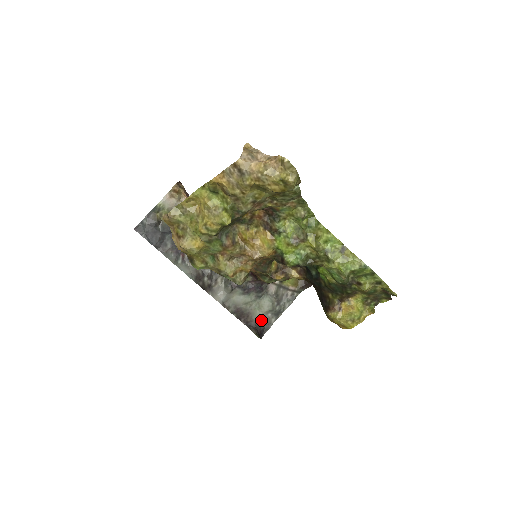
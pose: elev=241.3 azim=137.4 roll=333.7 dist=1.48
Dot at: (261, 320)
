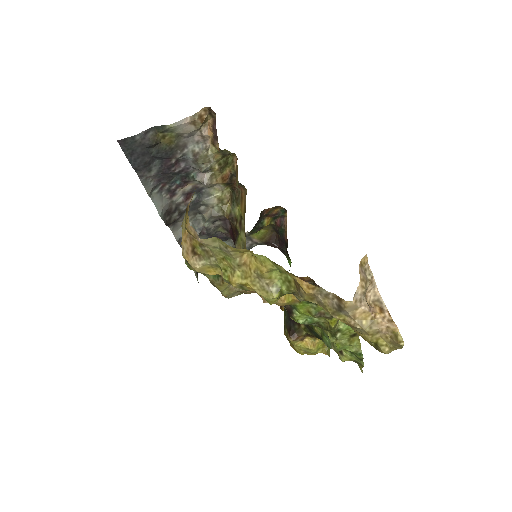
Dot at: occluded
